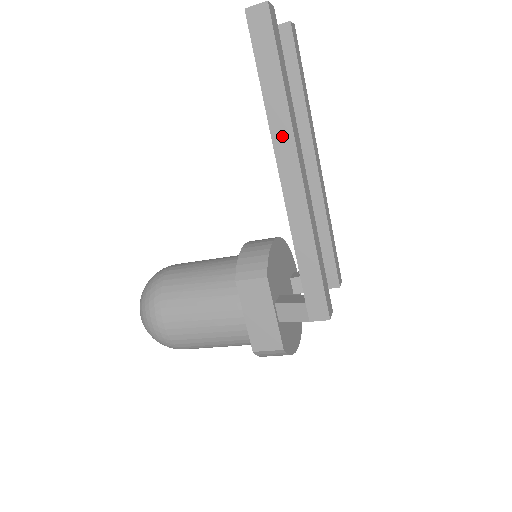
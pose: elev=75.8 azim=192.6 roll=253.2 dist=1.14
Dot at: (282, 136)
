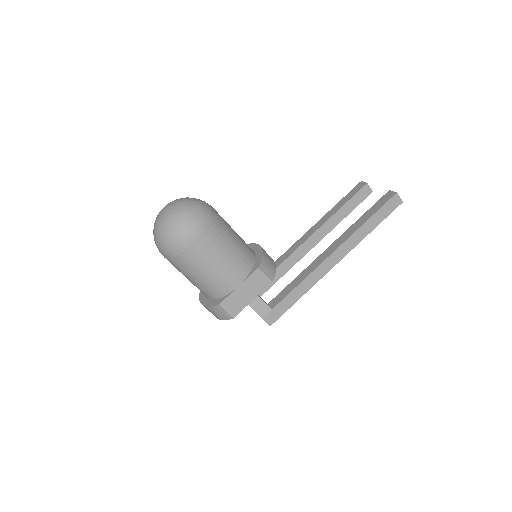
Dot at: (350, 244)
